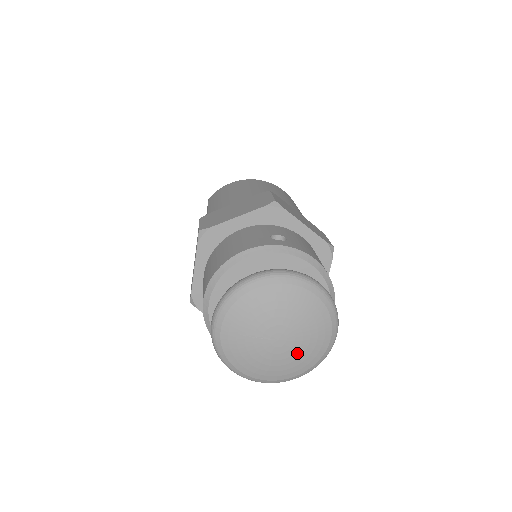
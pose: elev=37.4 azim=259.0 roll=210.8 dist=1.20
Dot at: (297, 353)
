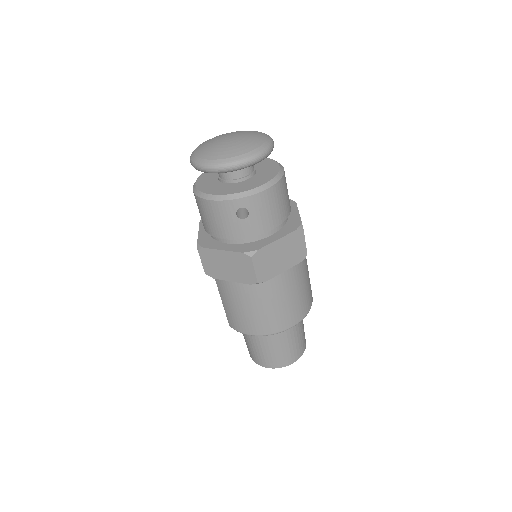
Dot at: (244, 139)
